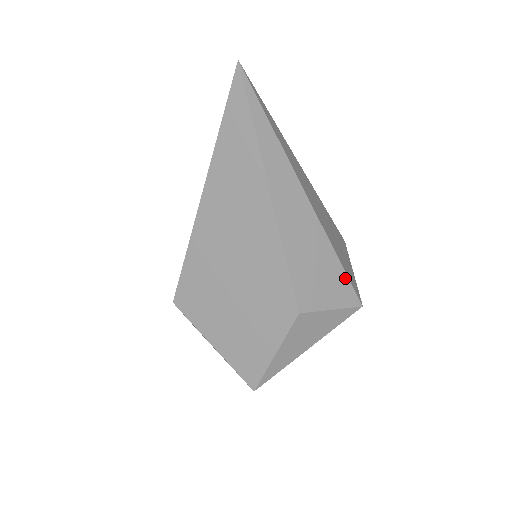
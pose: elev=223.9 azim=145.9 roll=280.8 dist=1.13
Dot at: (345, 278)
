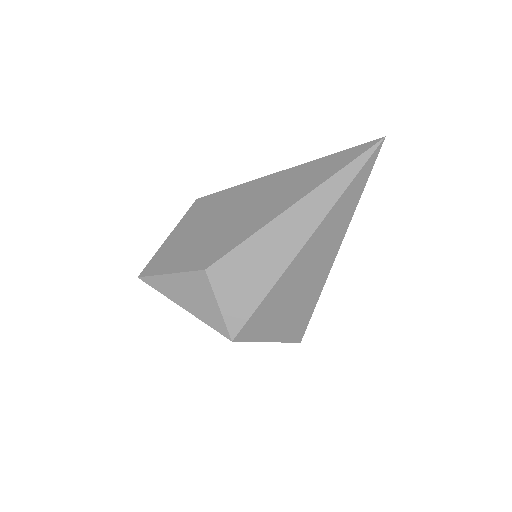
Dot at: (251, 311)
